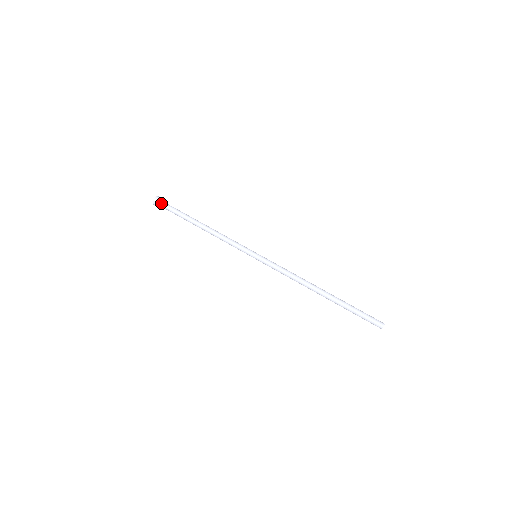
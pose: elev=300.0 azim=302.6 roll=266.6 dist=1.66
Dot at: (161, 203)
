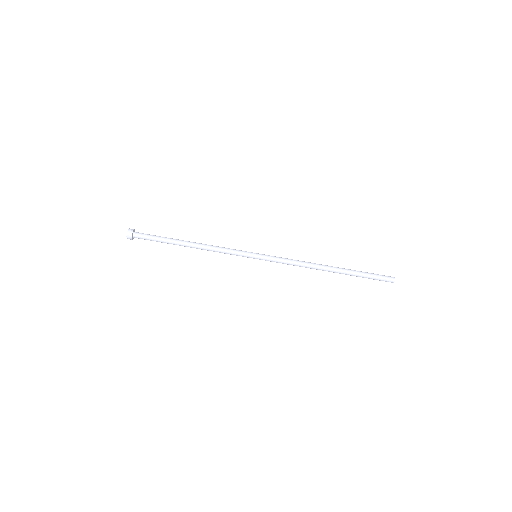
Dot at: occluded
